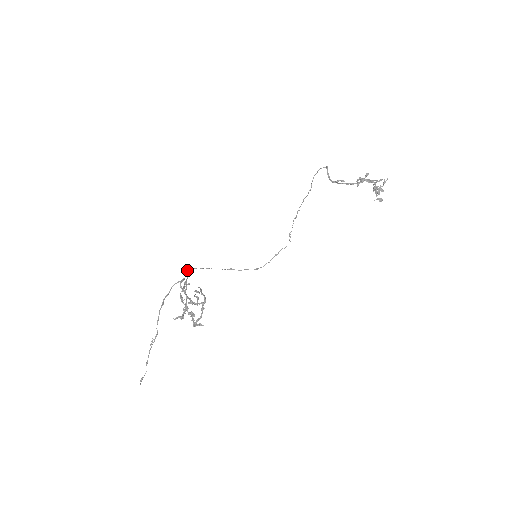
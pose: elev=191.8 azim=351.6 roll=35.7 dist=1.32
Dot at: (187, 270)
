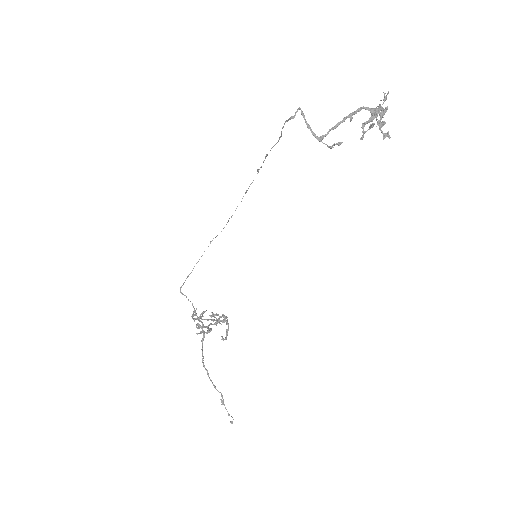
Dot at: occluded
